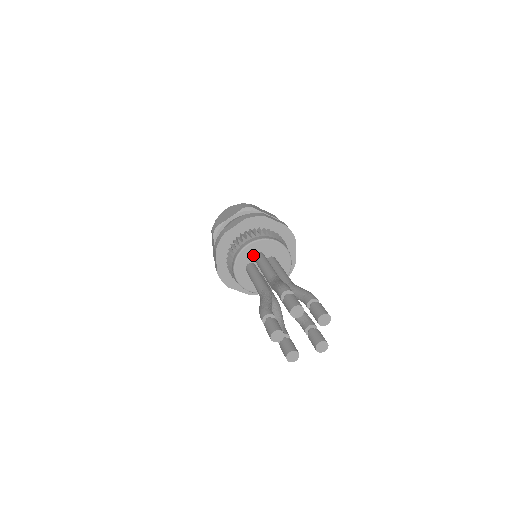
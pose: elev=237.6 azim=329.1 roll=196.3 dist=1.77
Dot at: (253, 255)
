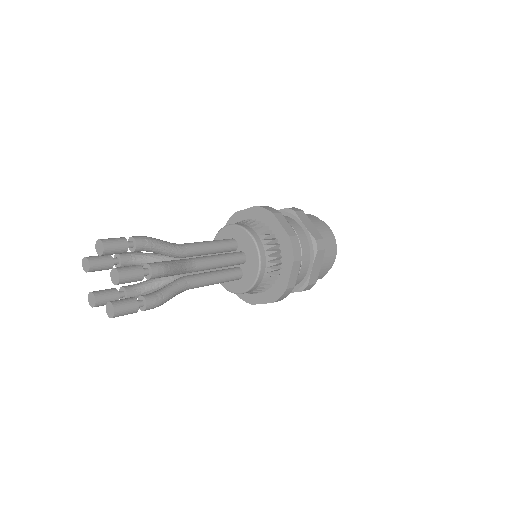
Dot at: occluded
